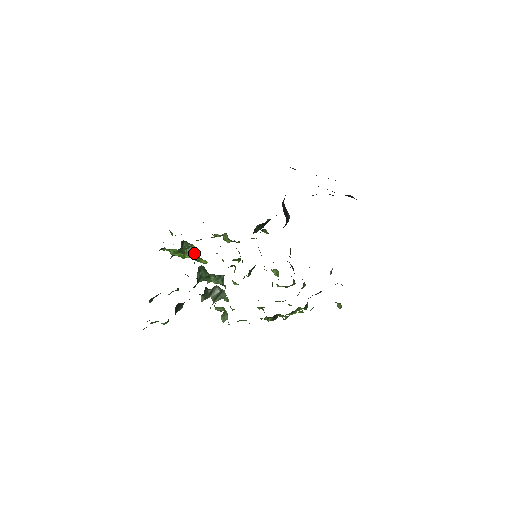
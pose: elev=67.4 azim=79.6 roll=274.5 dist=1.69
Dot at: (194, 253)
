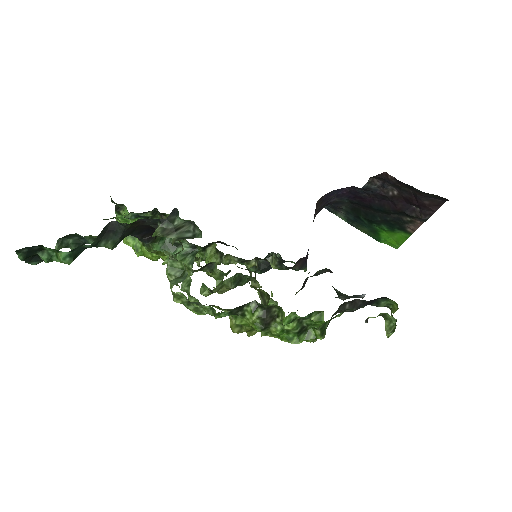
Dot at: occluded
